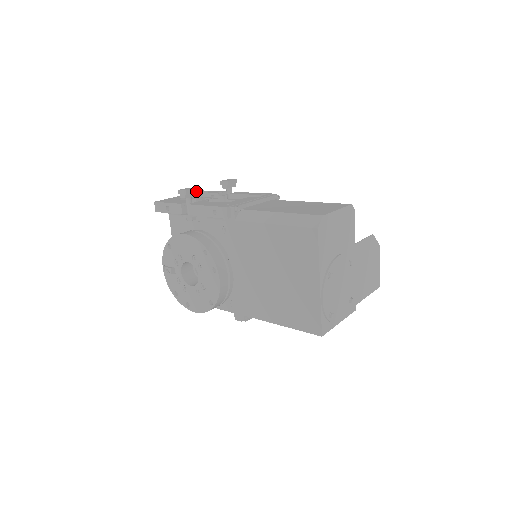
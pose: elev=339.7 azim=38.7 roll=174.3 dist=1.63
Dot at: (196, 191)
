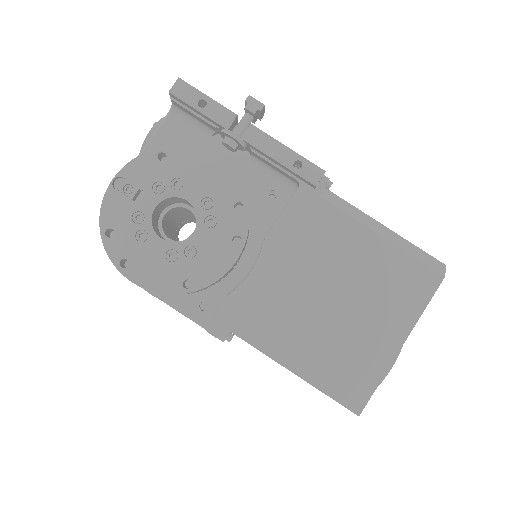
Dot at: (261, 118)
